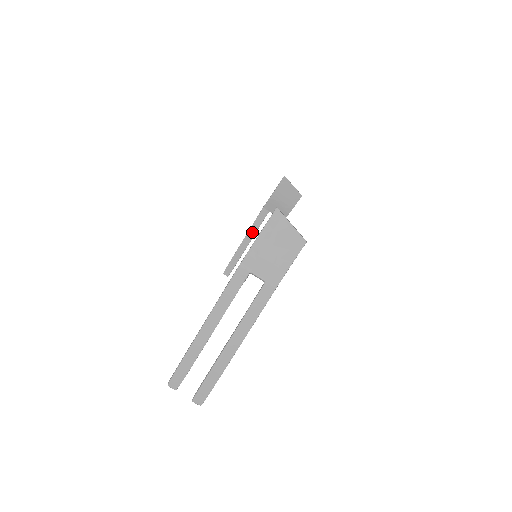
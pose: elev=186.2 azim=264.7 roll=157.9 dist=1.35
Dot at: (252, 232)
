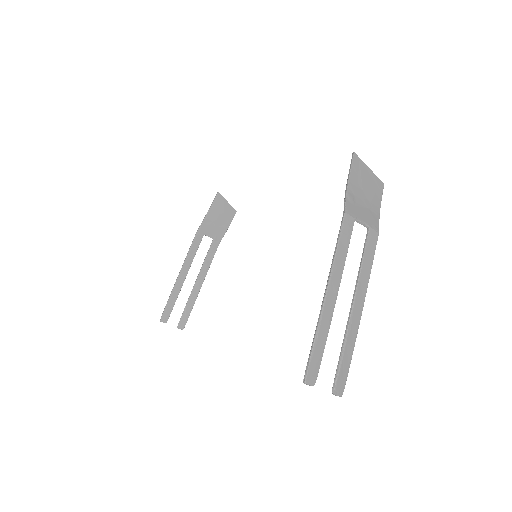
Dot at: (188, 262)
